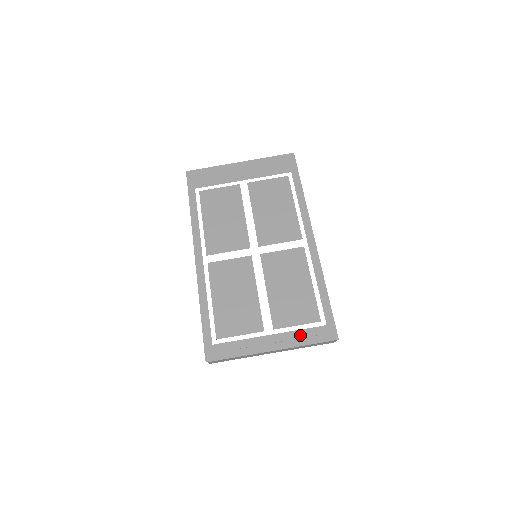
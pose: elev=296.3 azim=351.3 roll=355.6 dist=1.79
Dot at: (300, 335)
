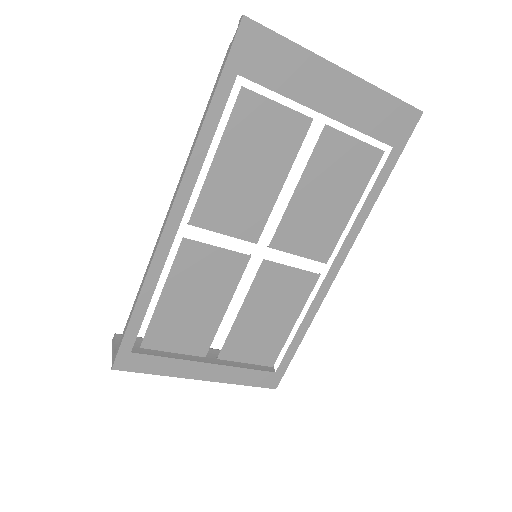
Dot at: (242, 374)
